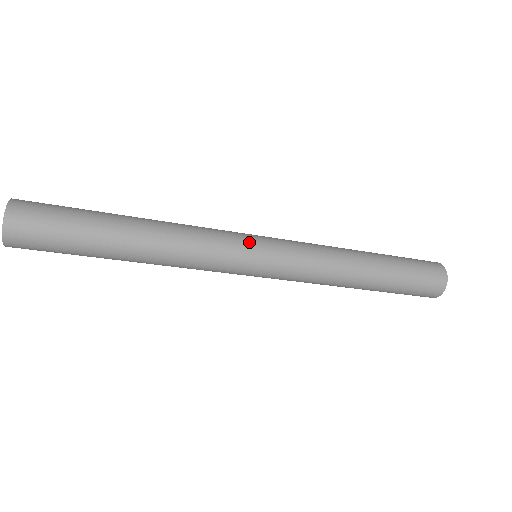
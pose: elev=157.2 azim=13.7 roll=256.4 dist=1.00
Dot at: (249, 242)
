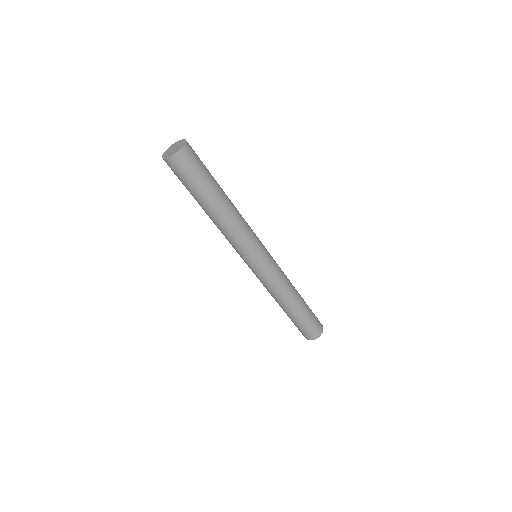
Dot at: (263, 246)
